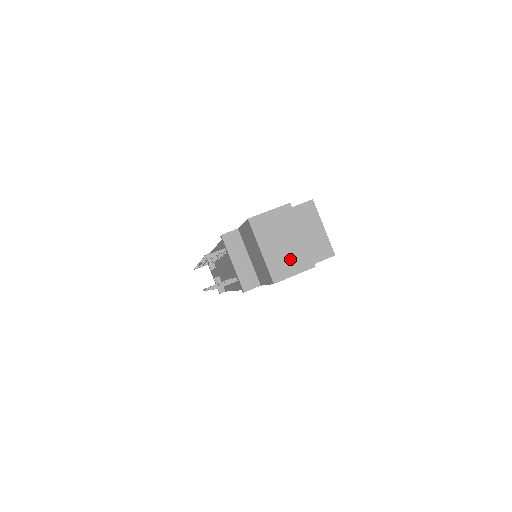
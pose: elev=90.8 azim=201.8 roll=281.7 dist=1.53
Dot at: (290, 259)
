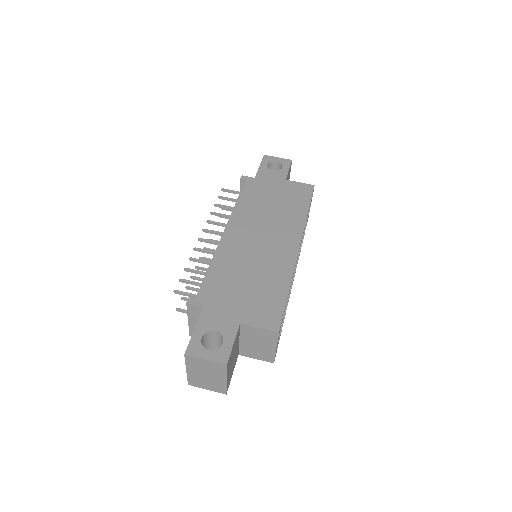
Dot at: (208, 383)
